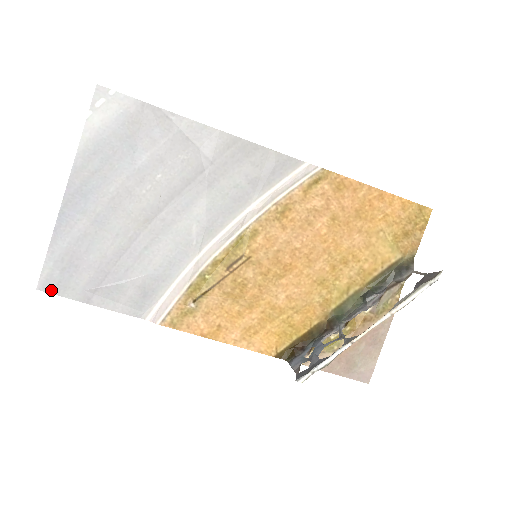
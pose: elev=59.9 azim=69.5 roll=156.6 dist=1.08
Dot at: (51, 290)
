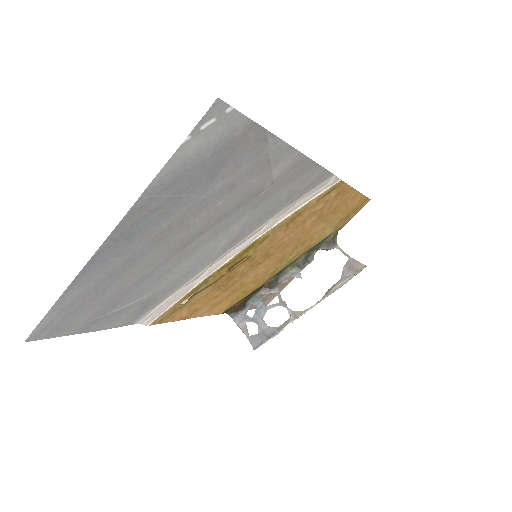
Dot at: (44, 336)
